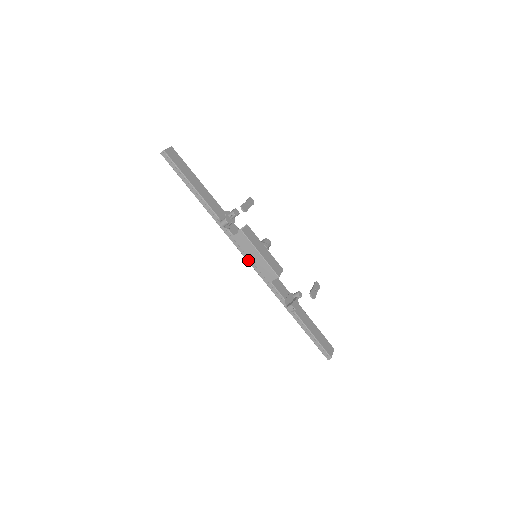
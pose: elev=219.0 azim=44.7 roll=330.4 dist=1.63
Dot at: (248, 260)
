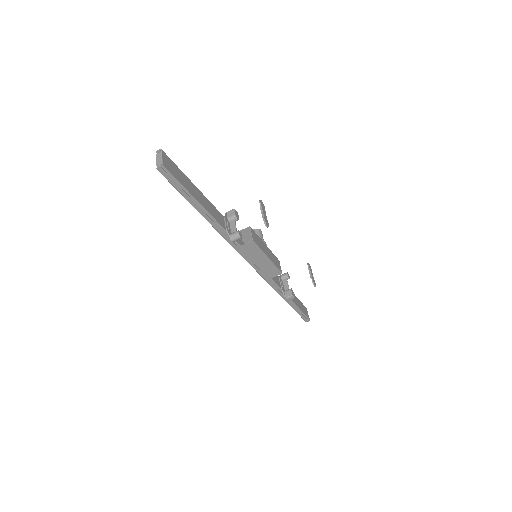
Dot at: (252, 265)
